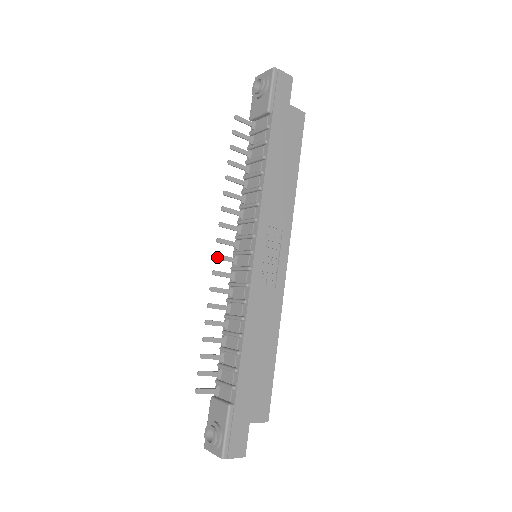
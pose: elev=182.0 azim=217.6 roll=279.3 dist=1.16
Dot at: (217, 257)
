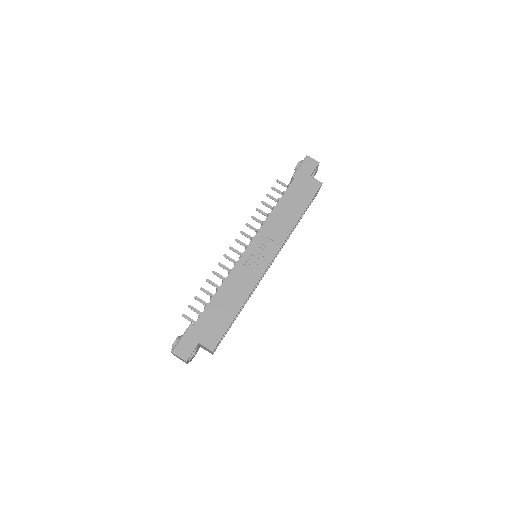
Dot at: (231, 248)
